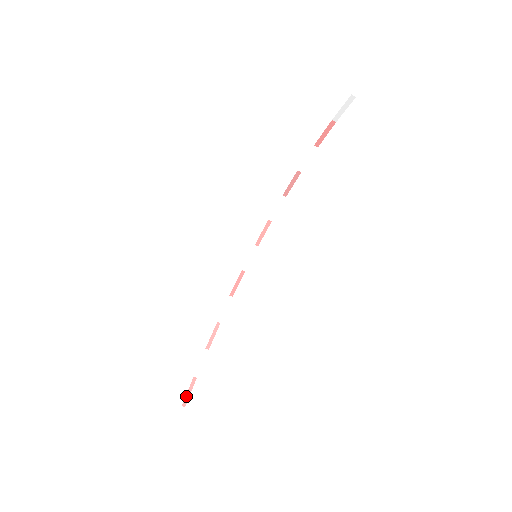
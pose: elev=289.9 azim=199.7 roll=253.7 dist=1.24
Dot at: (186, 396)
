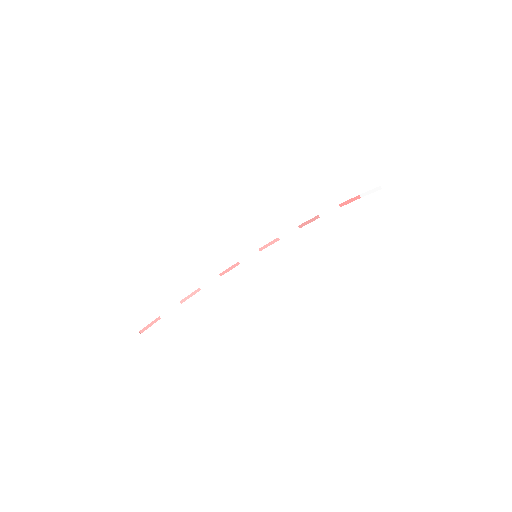
Dot at: (146, 326)
